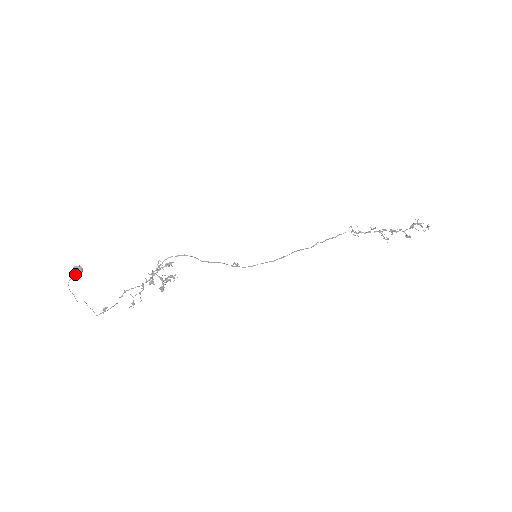
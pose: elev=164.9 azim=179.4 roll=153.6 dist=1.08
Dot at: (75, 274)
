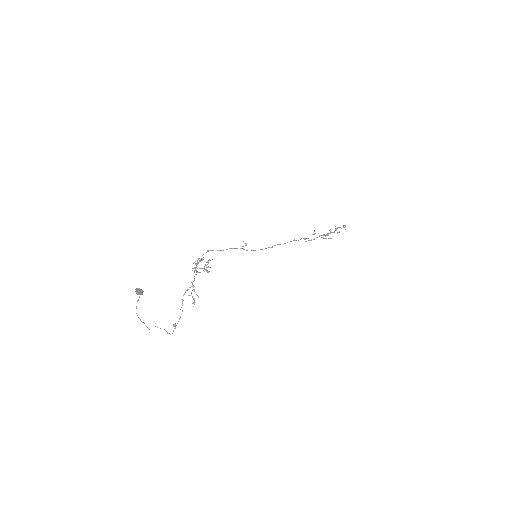
Dot at: (139, 293)
